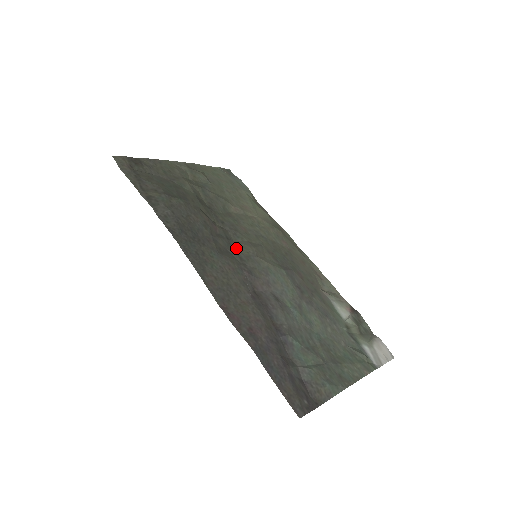
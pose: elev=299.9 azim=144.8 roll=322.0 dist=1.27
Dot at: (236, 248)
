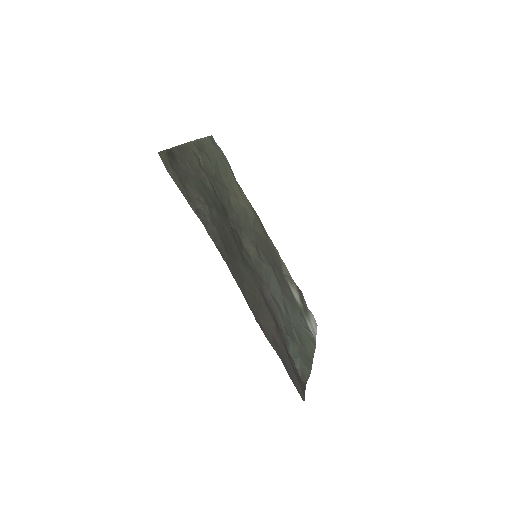
Dot at: (247, 252)
